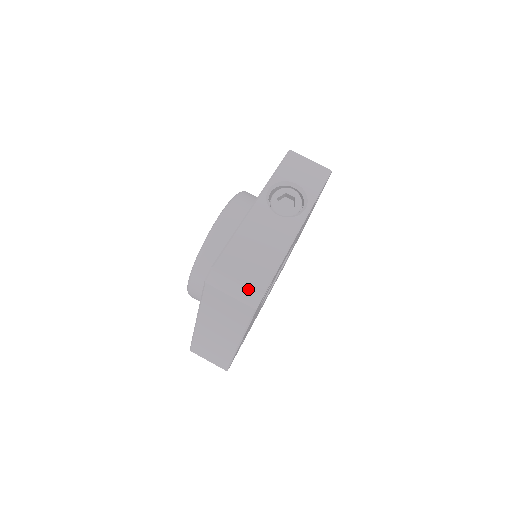
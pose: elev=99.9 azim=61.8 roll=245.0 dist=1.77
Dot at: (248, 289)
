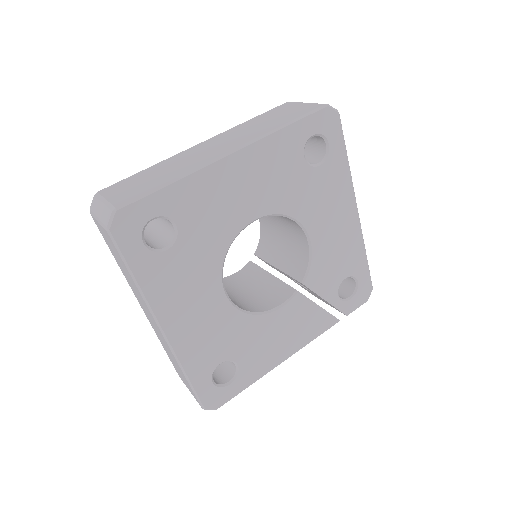
Dot at: occluded
